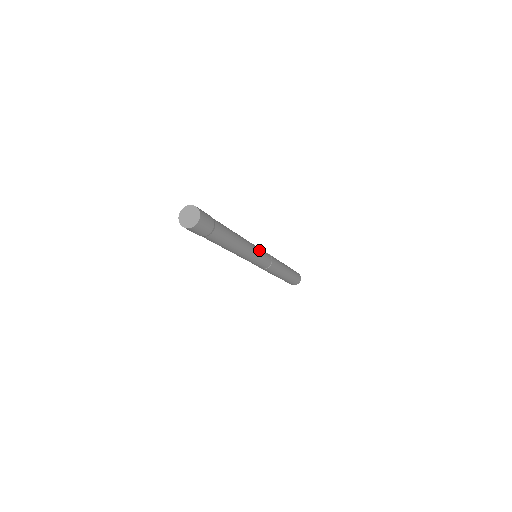
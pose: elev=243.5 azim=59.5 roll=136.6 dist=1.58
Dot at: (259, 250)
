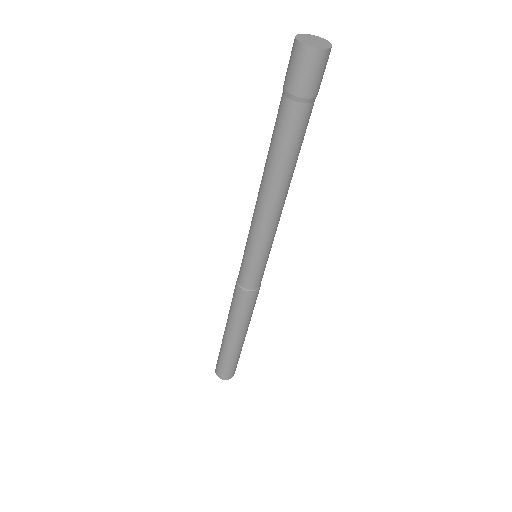
Dot at: occluded
